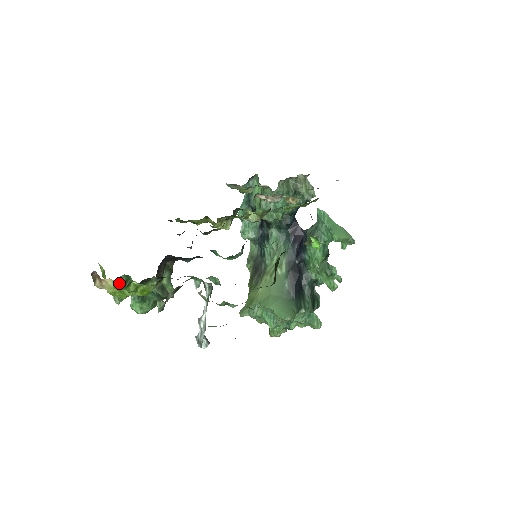
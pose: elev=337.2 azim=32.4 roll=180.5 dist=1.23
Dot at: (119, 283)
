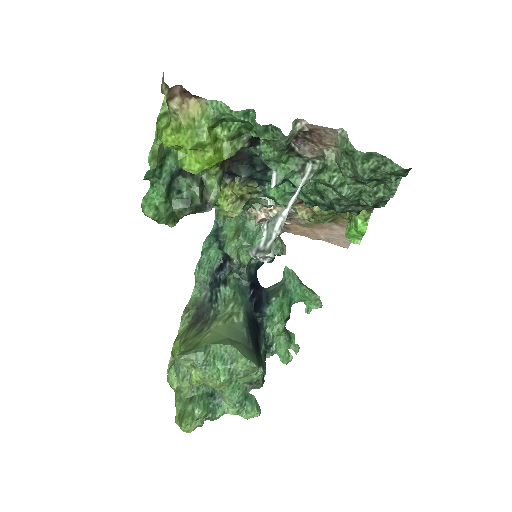
Dot at: (159, 150)
